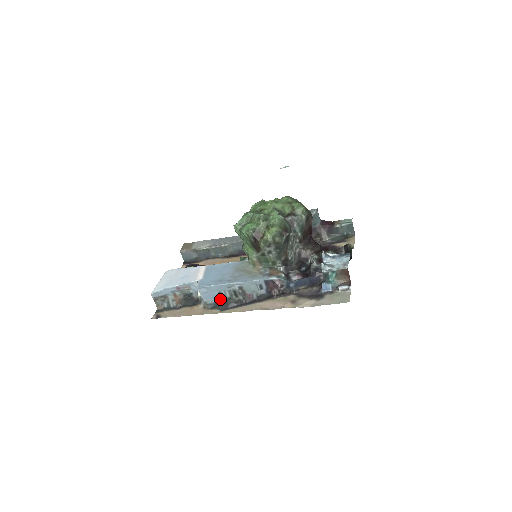
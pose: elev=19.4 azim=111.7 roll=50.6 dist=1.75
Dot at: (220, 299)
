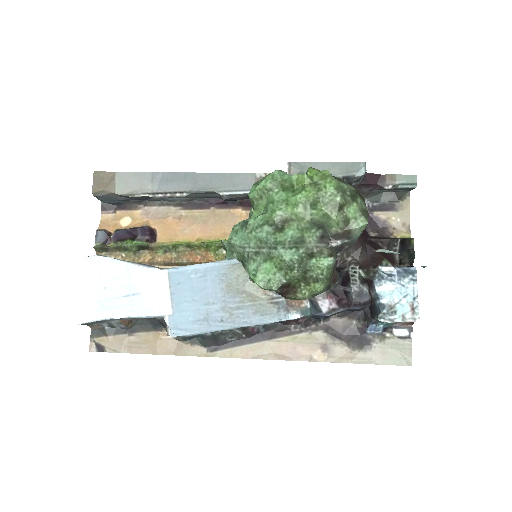
Dot at: (205, 333)
